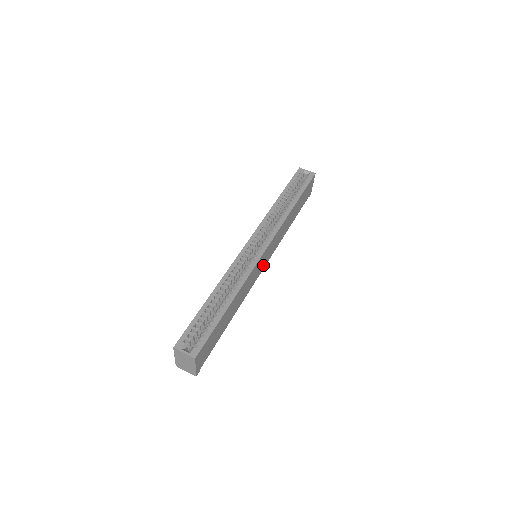
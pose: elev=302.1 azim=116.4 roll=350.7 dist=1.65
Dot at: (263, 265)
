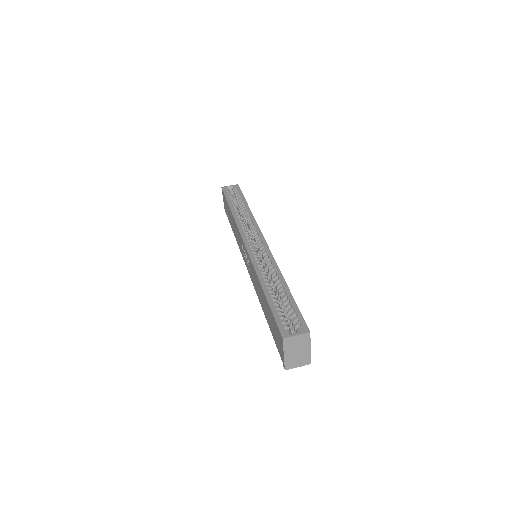
Dot at: occluded
